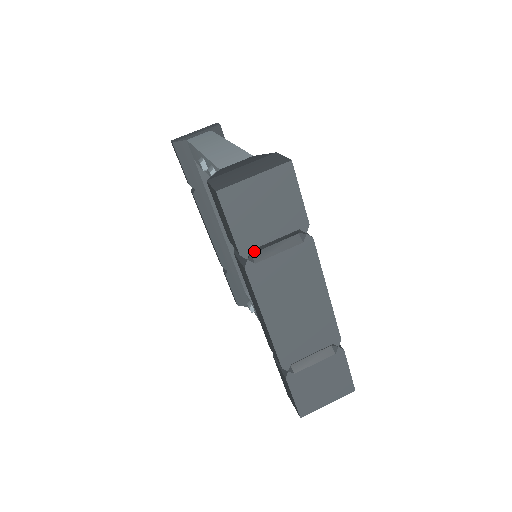
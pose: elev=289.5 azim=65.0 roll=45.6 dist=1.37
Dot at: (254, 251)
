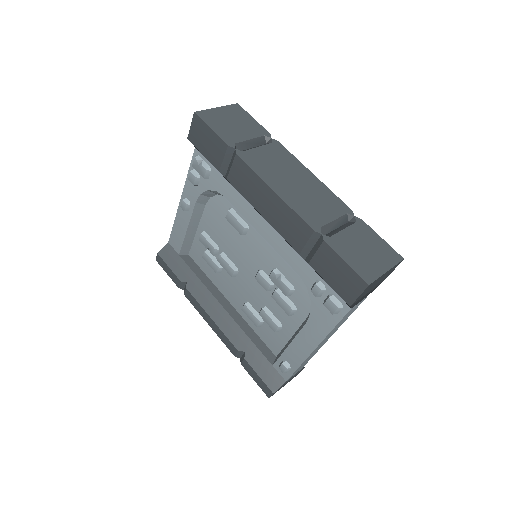
Dot at: (238, 149)
